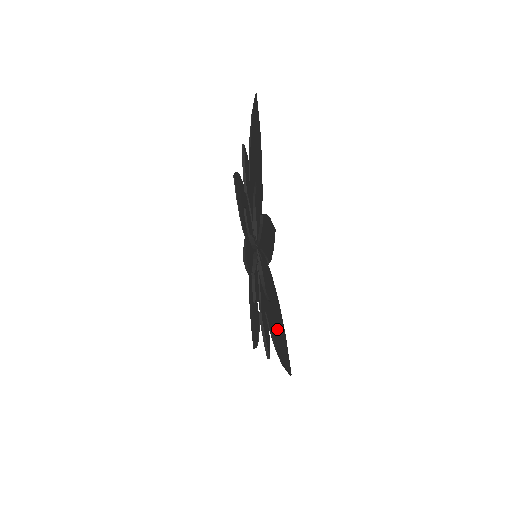
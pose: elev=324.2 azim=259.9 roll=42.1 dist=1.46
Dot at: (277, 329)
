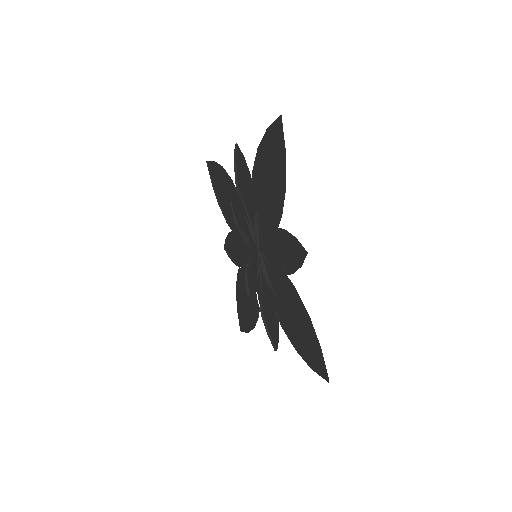
Dot at: (302, 336)
